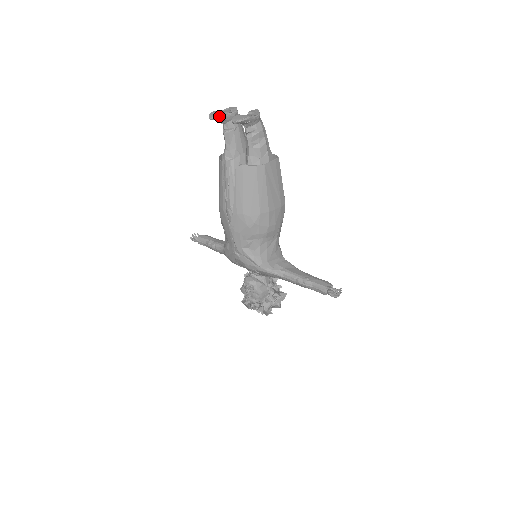
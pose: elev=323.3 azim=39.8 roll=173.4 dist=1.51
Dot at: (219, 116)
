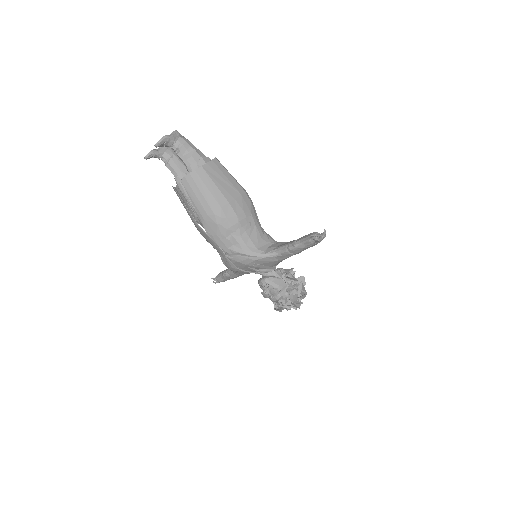
Dot at: (151, 153)
